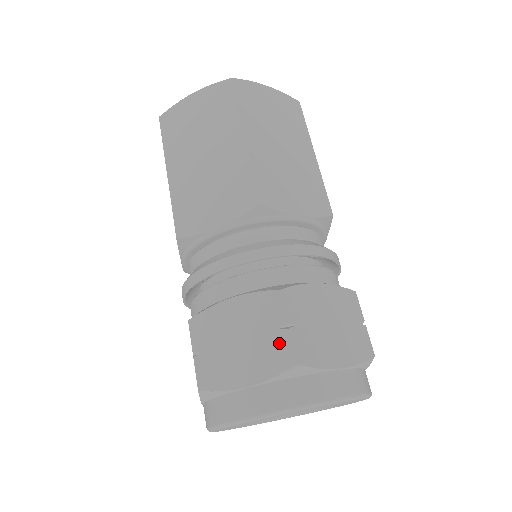
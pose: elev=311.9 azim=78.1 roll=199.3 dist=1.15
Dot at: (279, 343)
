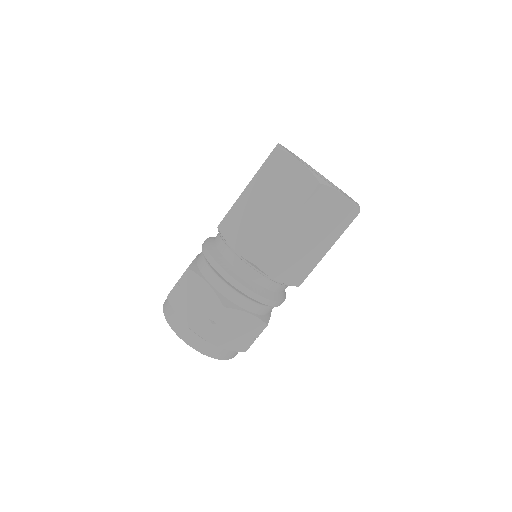
Dot at: (204, 323)
